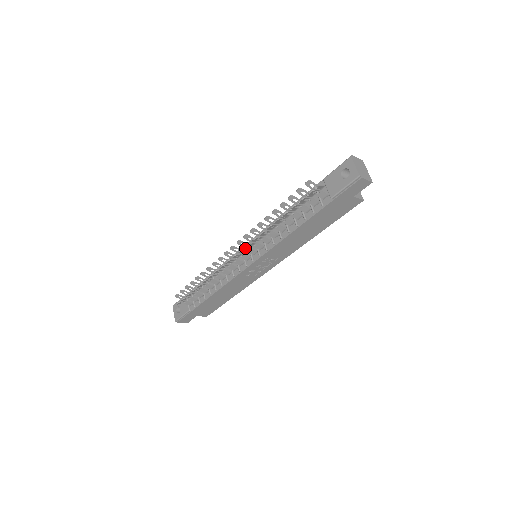
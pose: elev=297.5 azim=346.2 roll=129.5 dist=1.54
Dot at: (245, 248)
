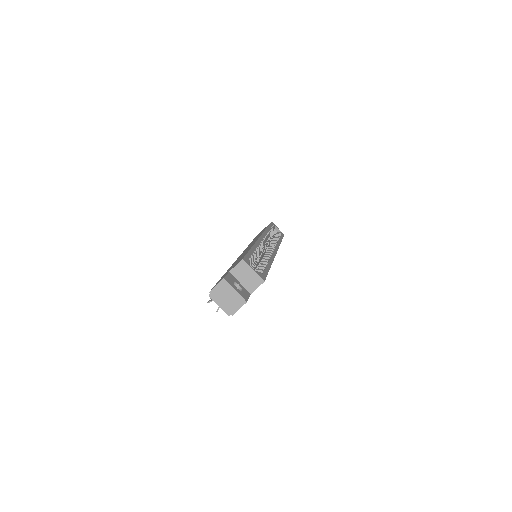
Dot at: occluded
